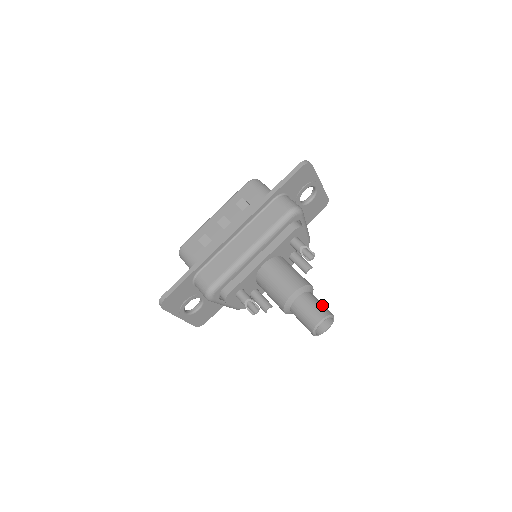
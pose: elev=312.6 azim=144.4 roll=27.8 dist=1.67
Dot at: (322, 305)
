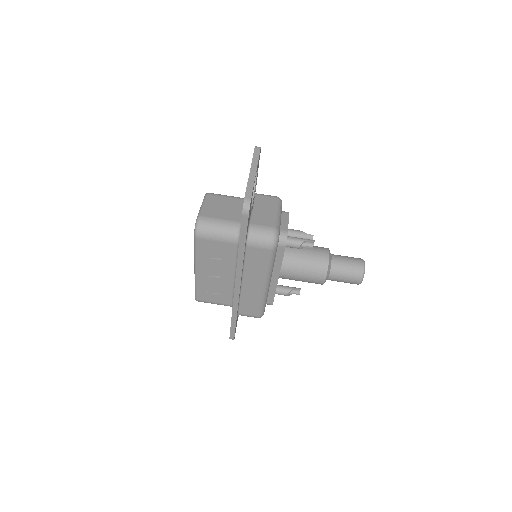
Dot at: (351, 266)
